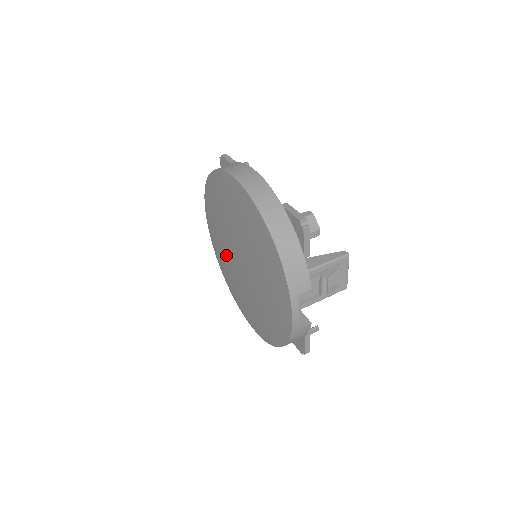
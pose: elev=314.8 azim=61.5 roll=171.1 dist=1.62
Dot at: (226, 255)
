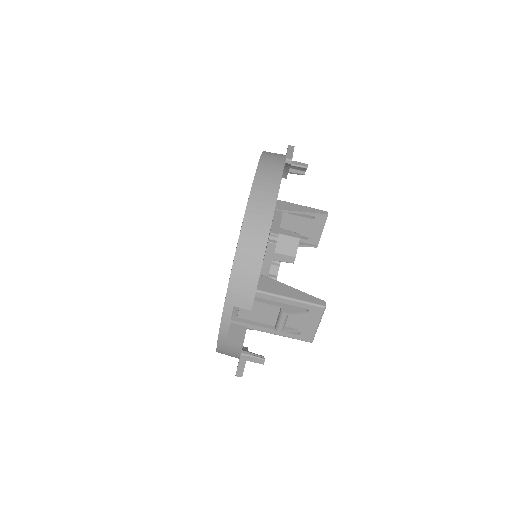
Dot at: occluded
